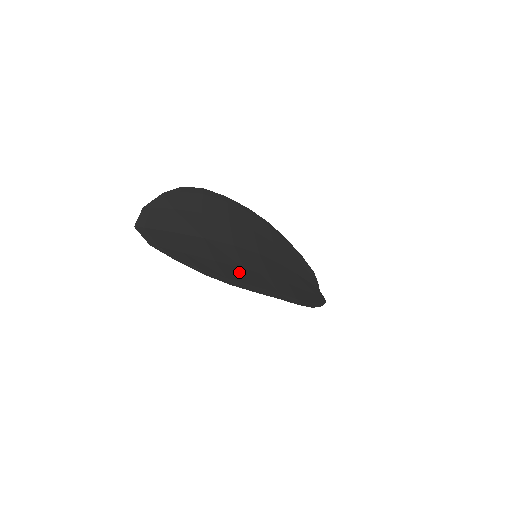
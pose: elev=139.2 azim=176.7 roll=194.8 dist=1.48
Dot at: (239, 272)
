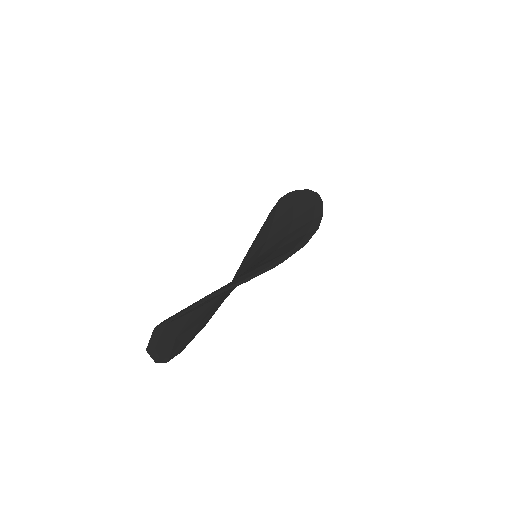
Dot at: (209, 318)
